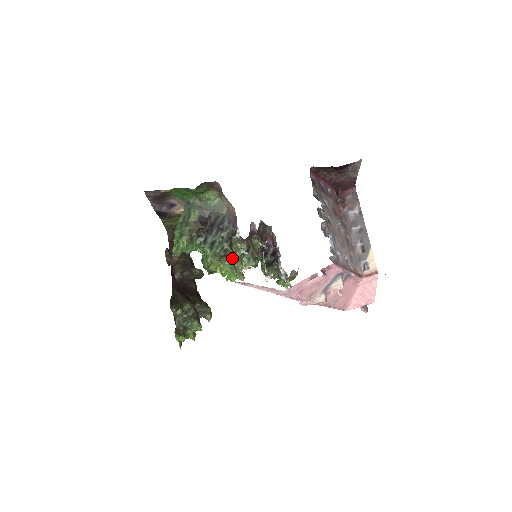
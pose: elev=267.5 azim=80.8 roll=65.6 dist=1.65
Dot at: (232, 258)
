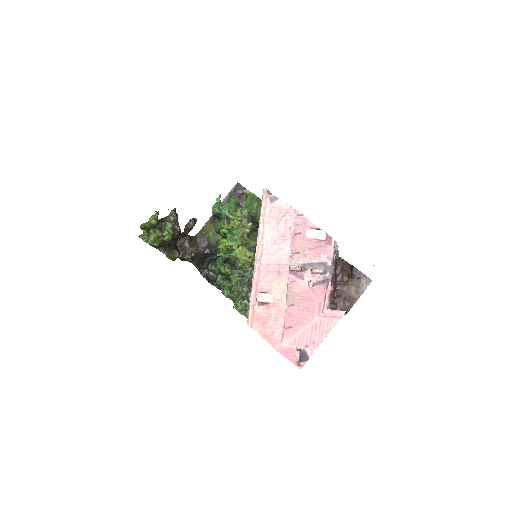
Dot at: (250, 229)
